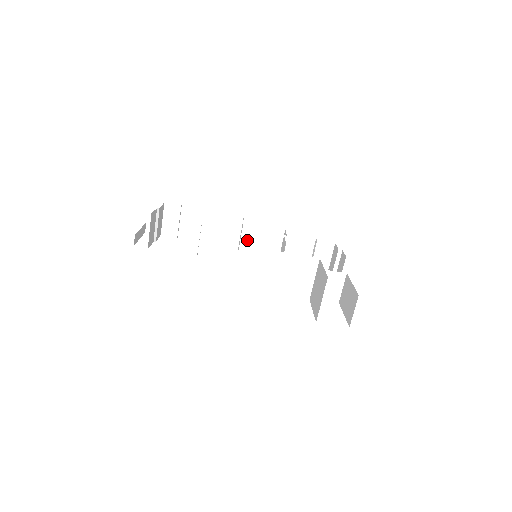
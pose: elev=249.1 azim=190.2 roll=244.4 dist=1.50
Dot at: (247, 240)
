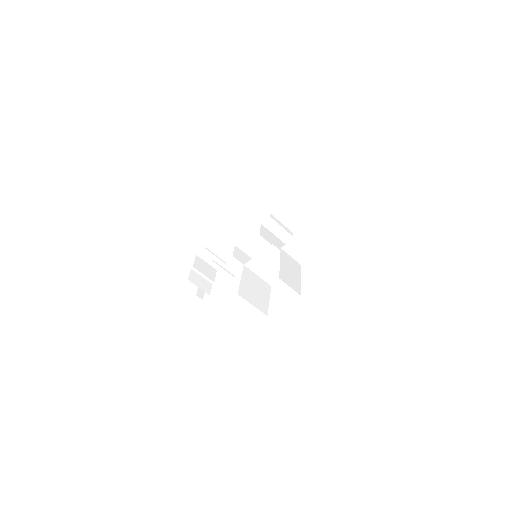
Dot at: (253, 238)
